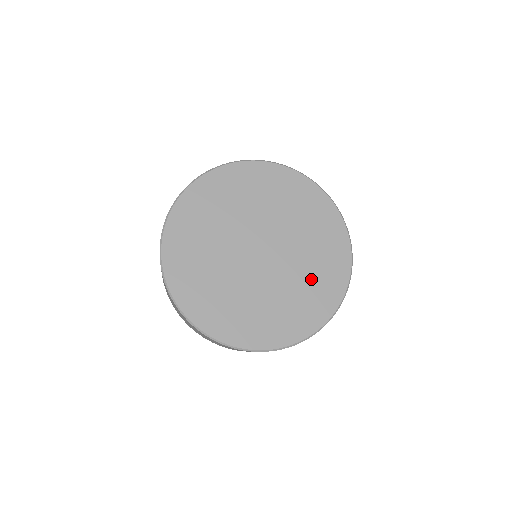
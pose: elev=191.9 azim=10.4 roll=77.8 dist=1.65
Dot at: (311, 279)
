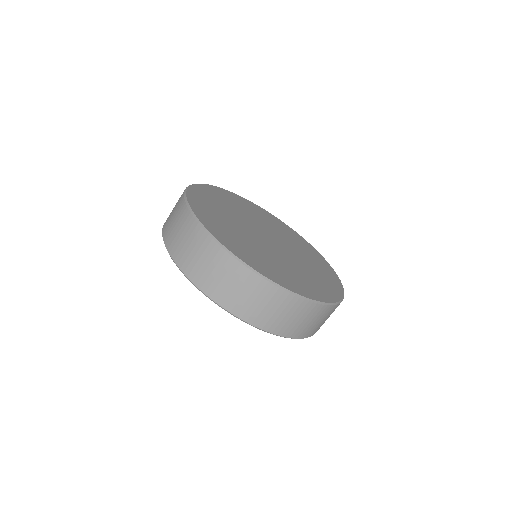
Dot at: (308, 256)
